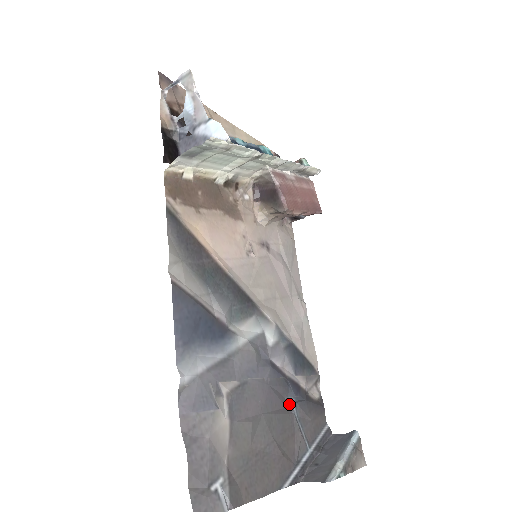
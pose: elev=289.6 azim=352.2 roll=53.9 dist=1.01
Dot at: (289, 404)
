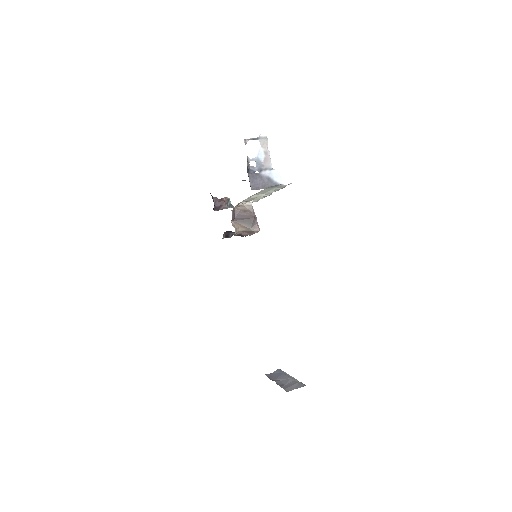
Dot at: occluded
